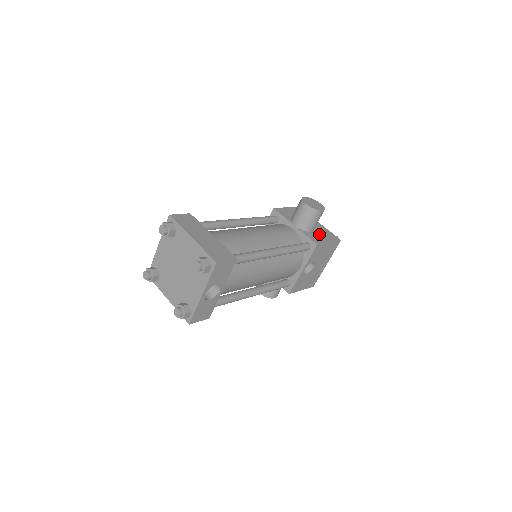
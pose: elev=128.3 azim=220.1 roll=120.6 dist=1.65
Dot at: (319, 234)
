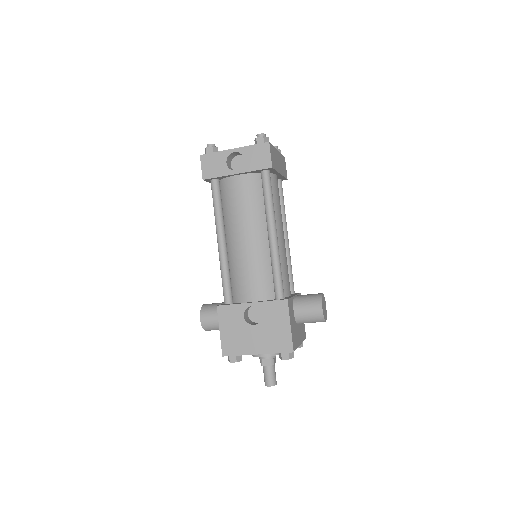
Dot at: (294, 322)
